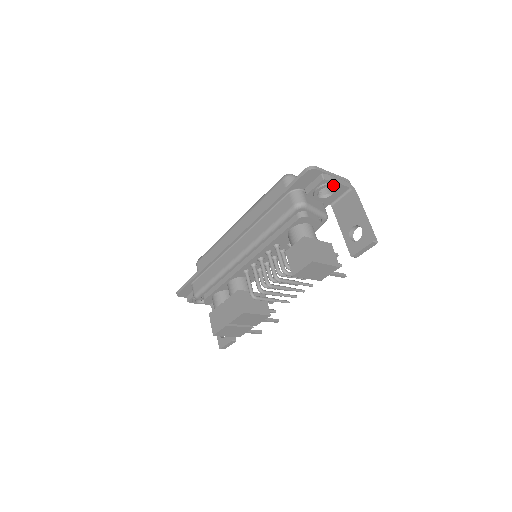
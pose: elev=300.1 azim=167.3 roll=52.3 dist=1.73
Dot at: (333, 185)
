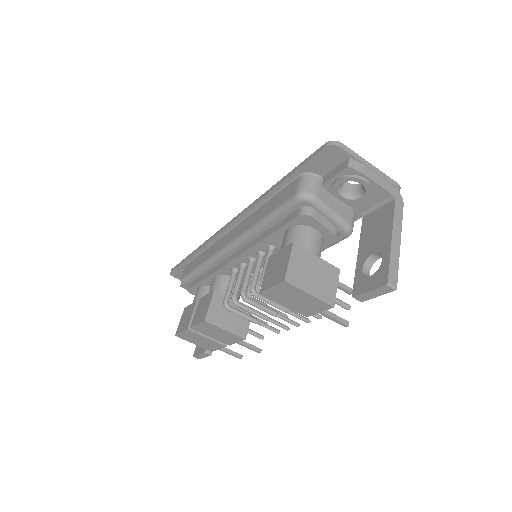
Dot at: (363, 181)
